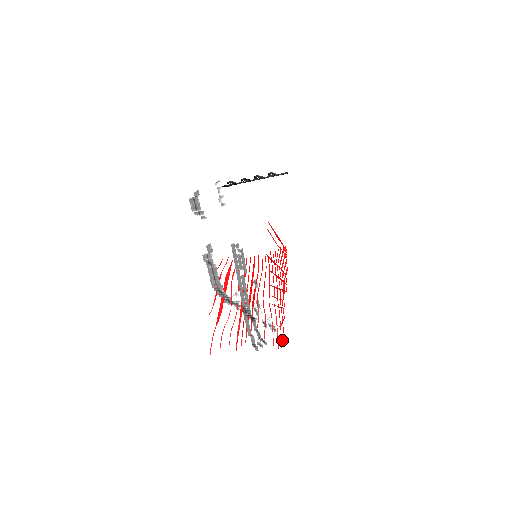
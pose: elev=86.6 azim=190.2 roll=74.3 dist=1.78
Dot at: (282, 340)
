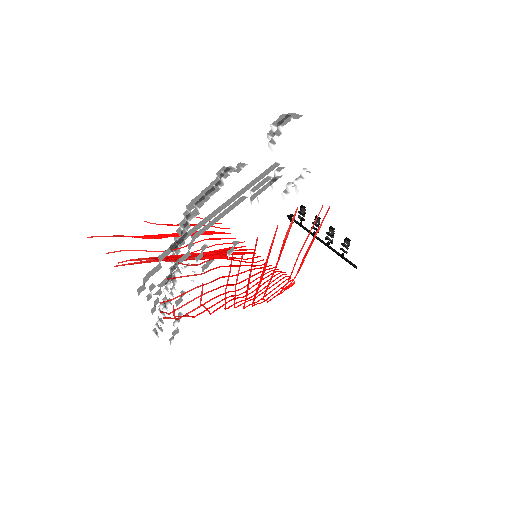
Dot at: occluded
